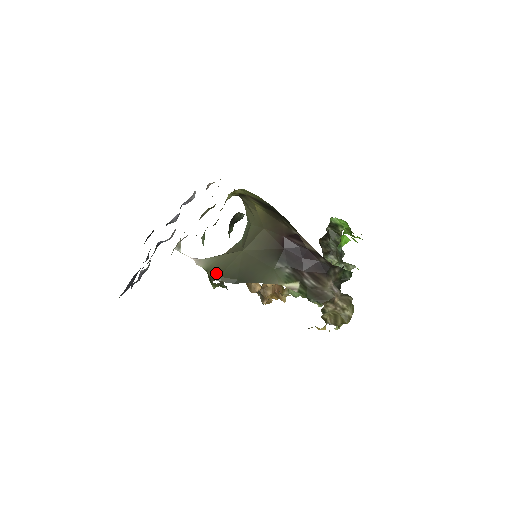
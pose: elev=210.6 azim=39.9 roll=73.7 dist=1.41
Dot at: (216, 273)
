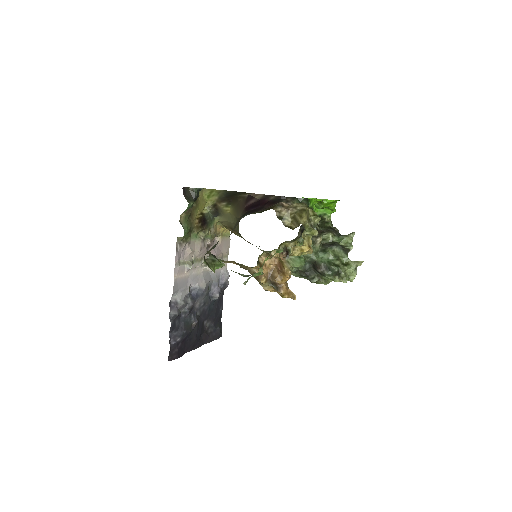
Dot at: occluded
